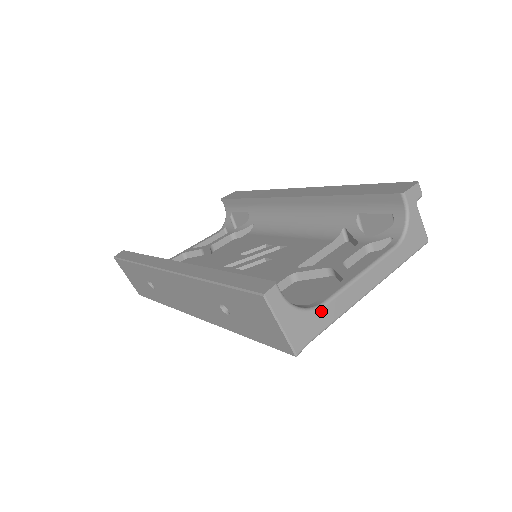
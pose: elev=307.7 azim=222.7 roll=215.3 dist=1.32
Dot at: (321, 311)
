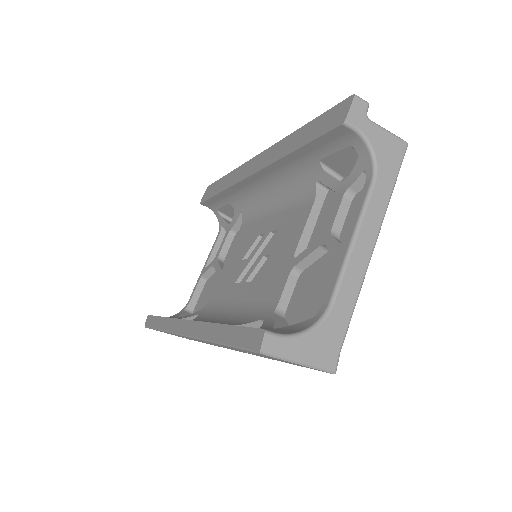
Dot at: (332, 314)
